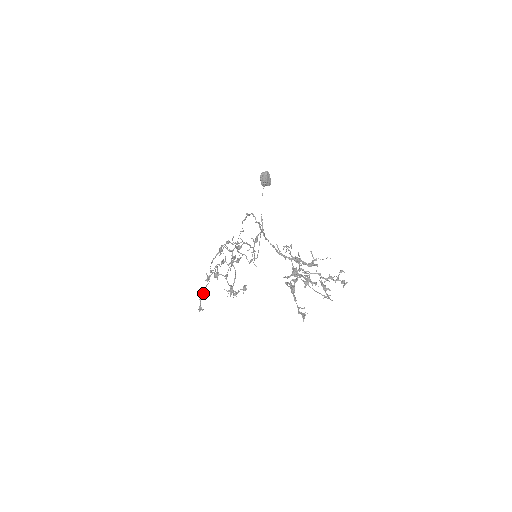
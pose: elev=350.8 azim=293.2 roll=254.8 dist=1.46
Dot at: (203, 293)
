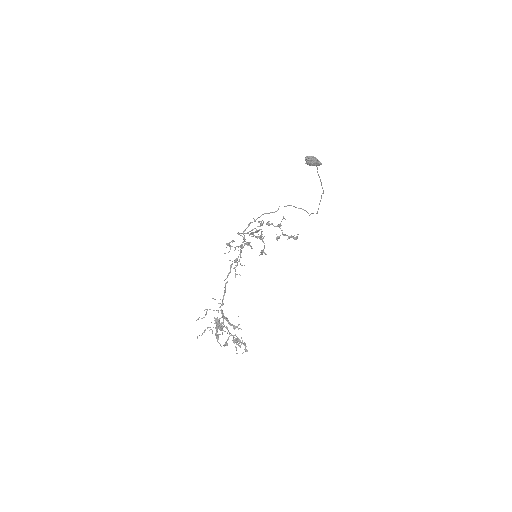
Dot at: occluded
